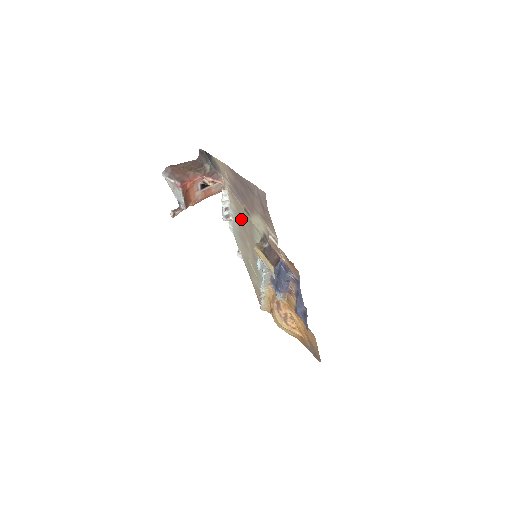
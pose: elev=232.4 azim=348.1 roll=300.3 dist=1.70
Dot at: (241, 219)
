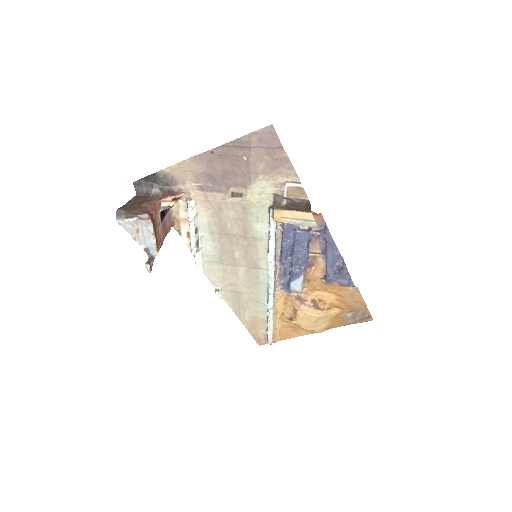
Dot at: (223, 223)
